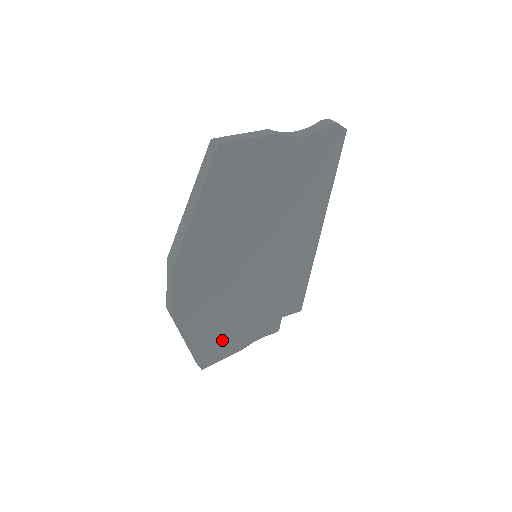
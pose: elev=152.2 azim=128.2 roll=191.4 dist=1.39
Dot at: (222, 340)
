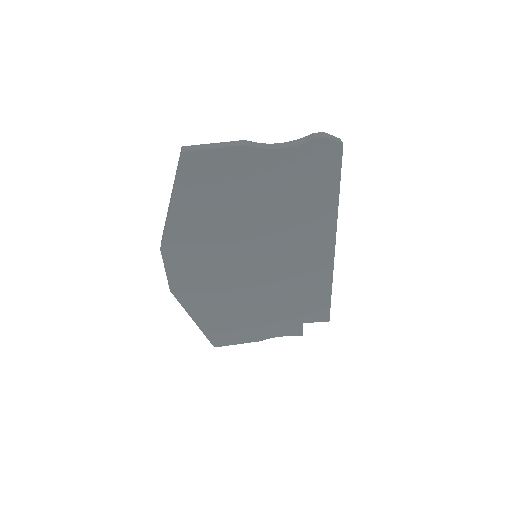
Dot at: (231, 326)
